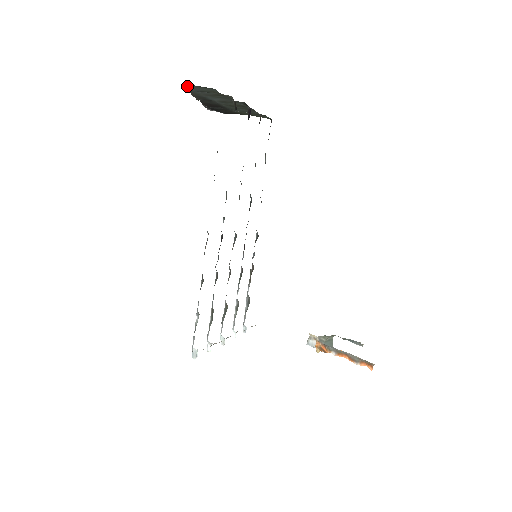
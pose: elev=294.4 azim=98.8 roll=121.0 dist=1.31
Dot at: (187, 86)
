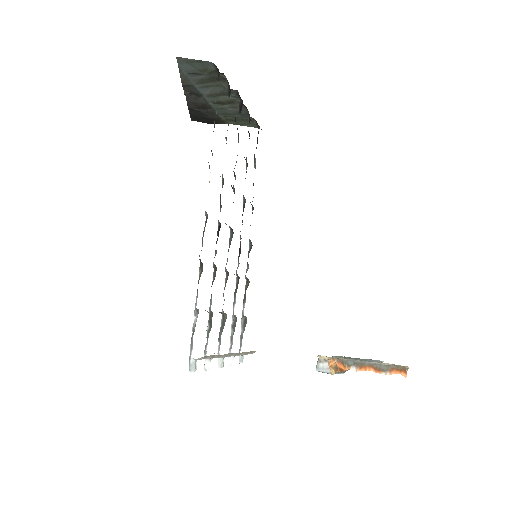
Dot at: (179, 63)
